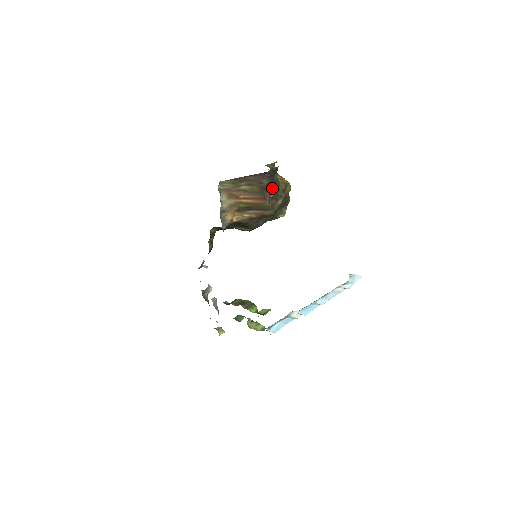
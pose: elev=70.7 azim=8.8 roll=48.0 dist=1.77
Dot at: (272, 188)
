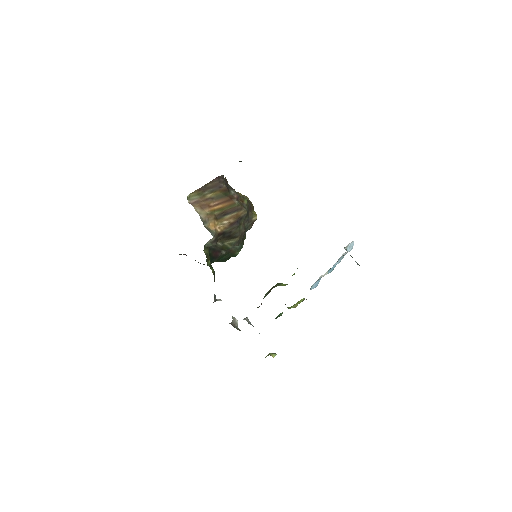
Dot at: (232, 191)
